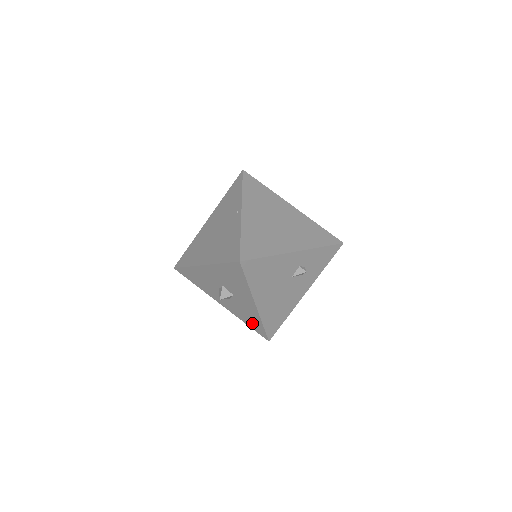
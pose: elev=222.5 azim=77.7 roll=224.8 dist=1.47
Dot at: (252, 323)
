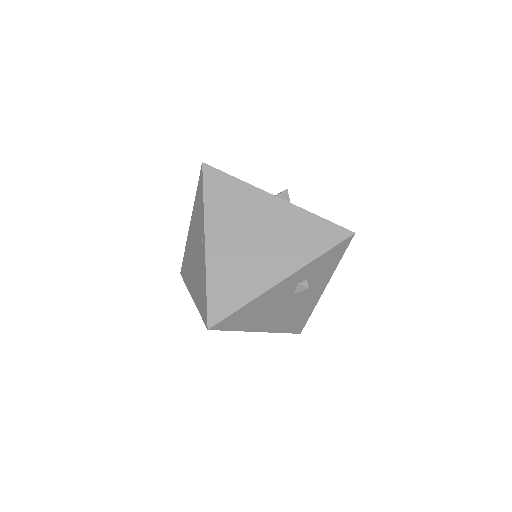
Dot at: occluded
